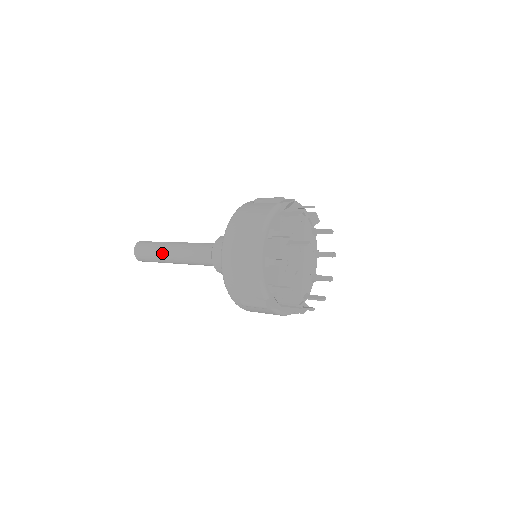
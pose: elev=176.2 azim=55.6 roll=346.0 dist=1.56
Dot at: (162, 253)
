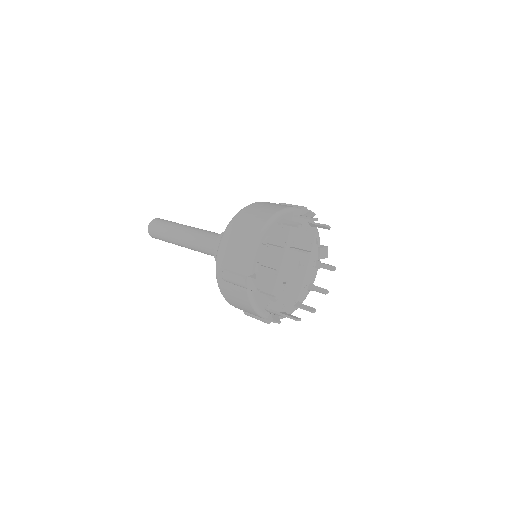
Dot at: (174, 229)
